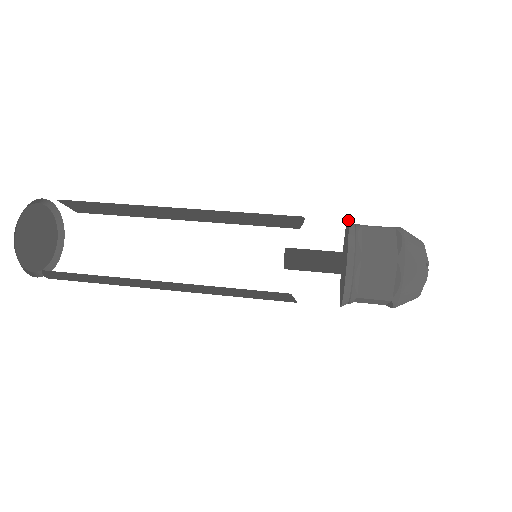
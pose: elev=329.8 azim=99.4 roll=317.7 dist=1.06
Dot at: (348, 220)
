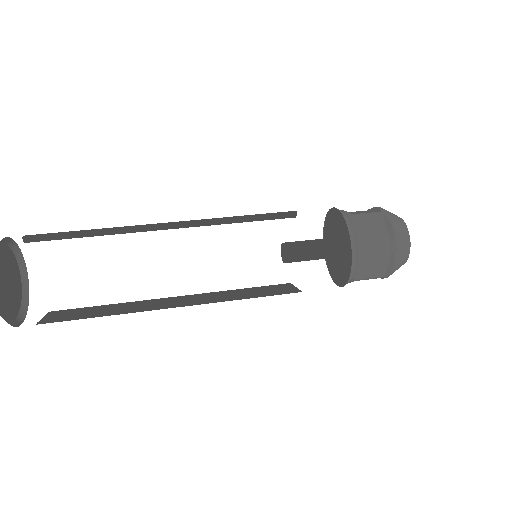
Dot at: (341, 212)
